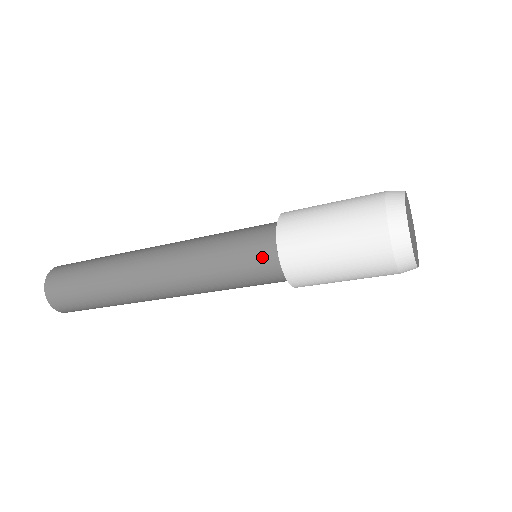
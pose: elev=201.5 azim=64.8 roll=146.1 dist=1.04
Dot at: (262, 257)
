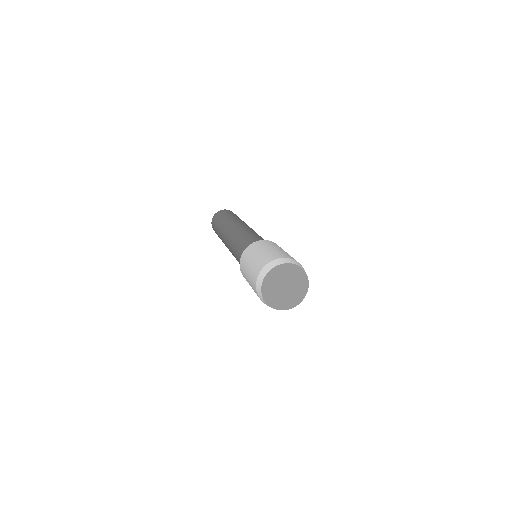
Dot at: occluded
